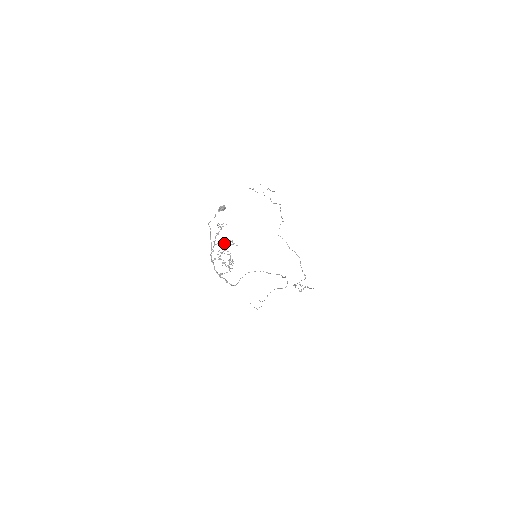
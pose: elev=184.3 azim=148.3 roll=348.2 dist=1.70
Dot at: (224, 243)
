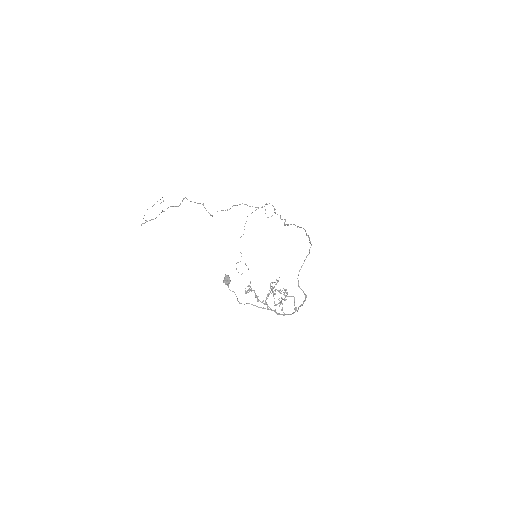
Dot at: (268, 293)
